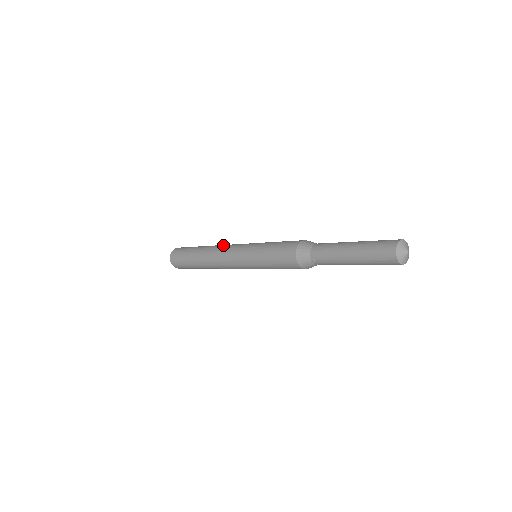
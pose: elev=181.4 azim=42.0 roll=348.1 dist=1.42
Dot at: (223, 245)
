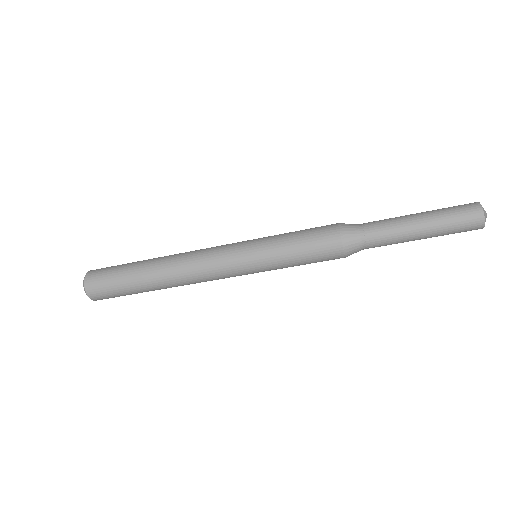
Dot at: (193, 252)
